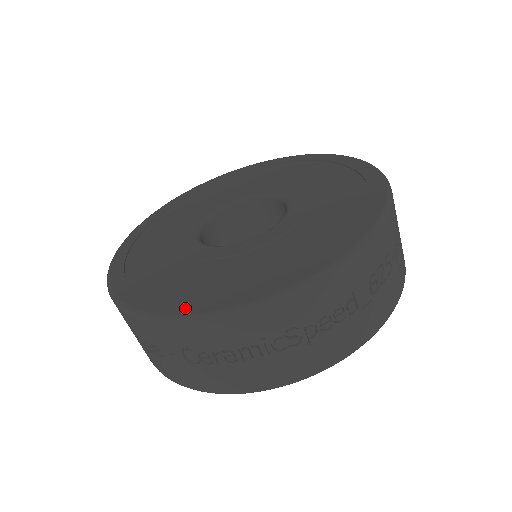
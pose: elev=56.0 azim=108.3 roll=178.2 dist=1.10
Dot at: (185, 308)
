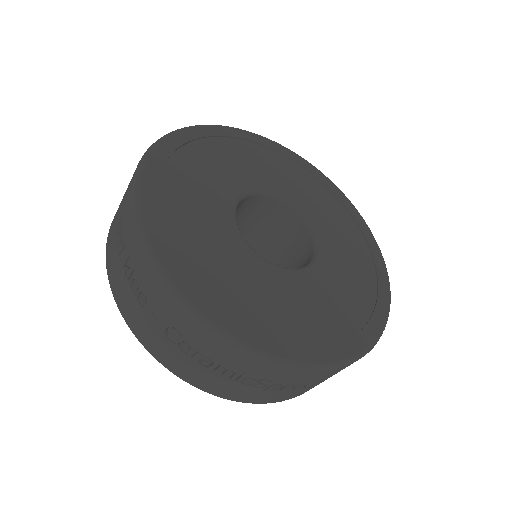
Dot at: (210, 309)
